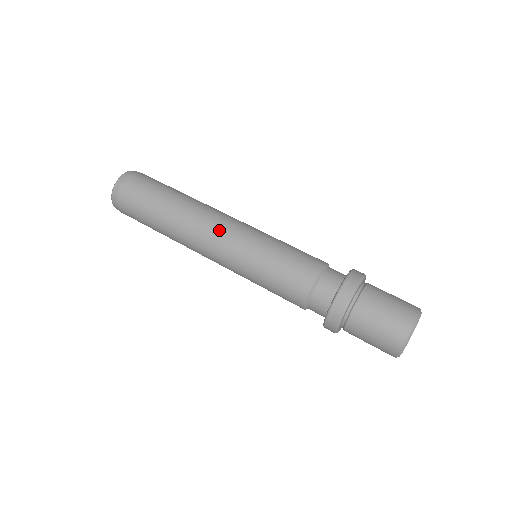
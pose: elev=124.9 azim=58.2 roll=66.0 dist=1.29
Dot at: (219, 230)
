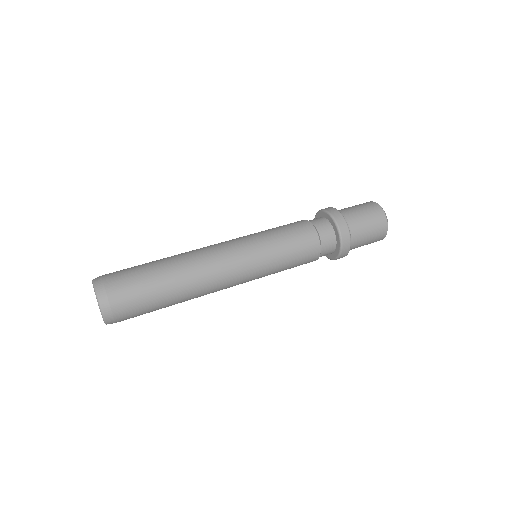
Dot at: (225, 252)
